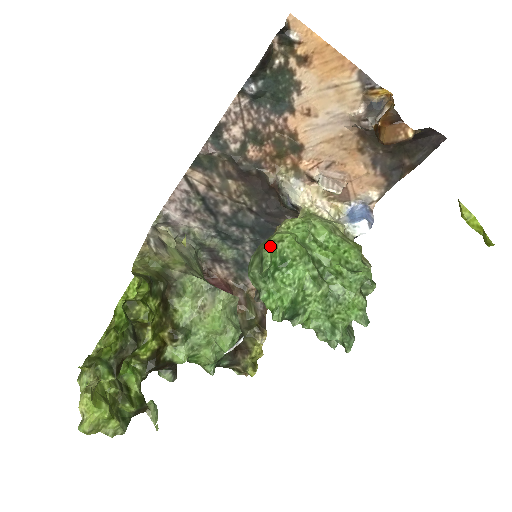
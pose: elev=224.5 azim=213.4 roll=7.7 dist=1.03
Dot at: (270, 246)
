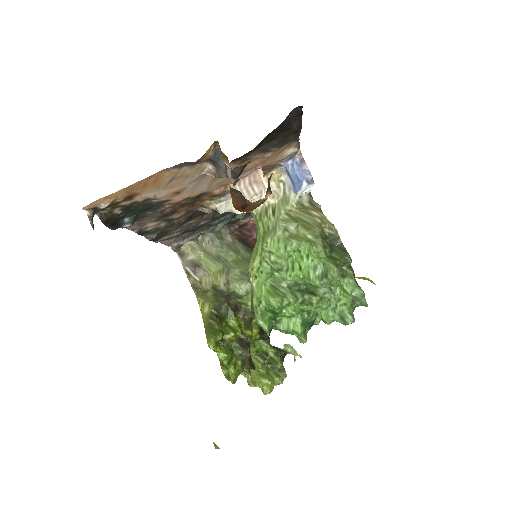
Dot at: (257, 314)
